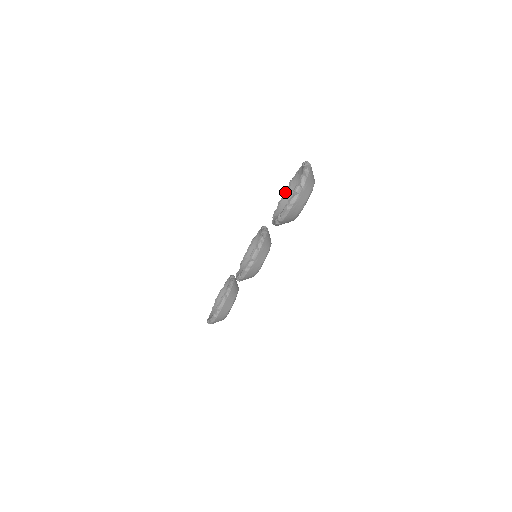
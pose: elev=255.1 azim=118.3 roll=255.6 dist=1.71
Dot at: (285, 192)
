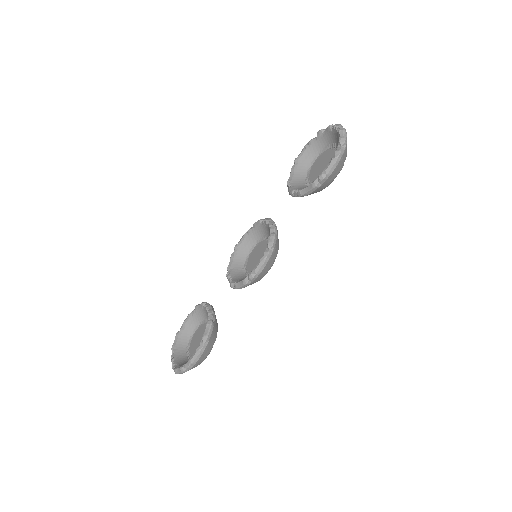
Dot at: (292, 171)
